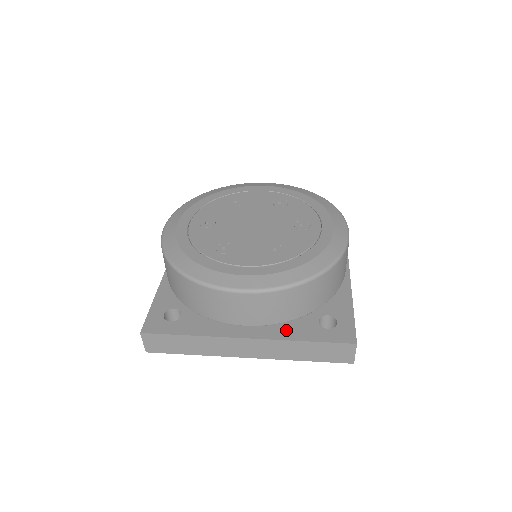
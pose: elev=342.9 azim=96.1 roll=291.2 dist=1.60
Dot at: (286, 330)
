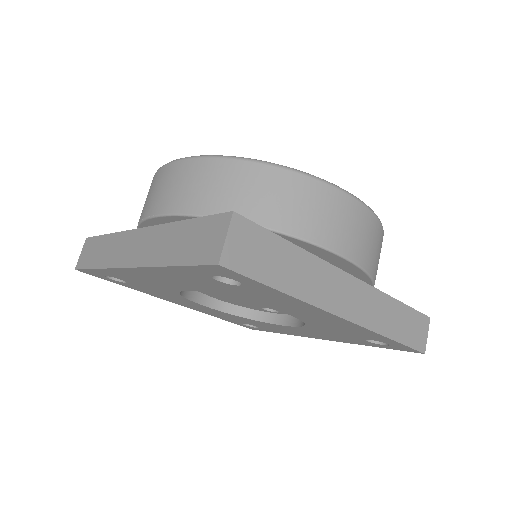
Dot at: occluded
